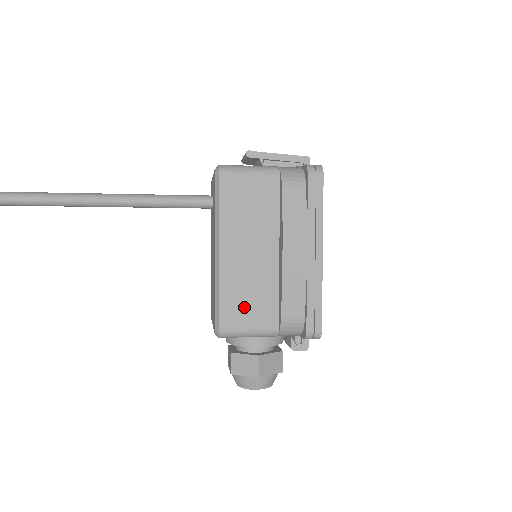
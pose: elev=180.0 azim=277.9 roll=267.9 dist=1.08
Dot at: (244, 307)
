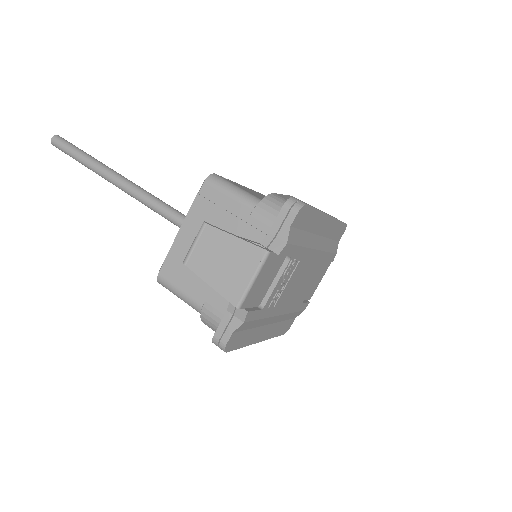
Dot at: occluded
